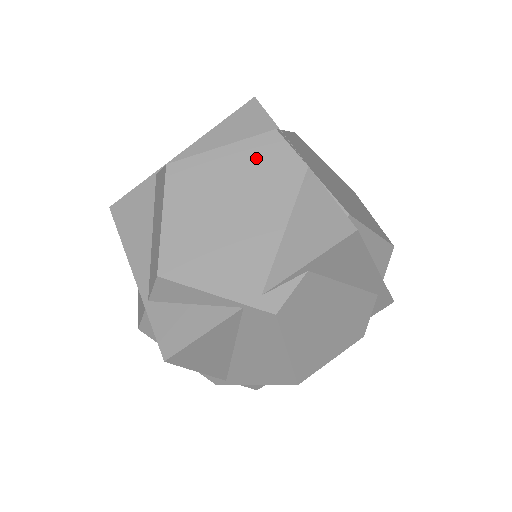
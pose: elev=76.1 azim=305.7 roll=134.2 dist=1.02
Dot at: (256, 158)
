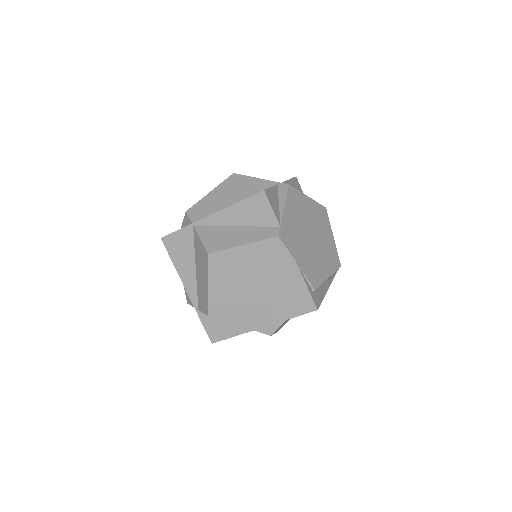
Dot at: (265, 254)
